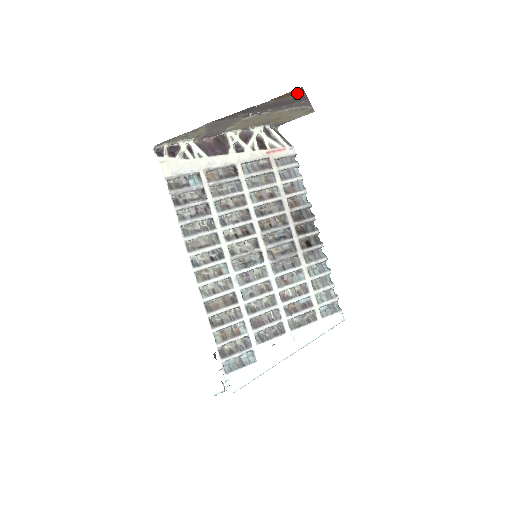
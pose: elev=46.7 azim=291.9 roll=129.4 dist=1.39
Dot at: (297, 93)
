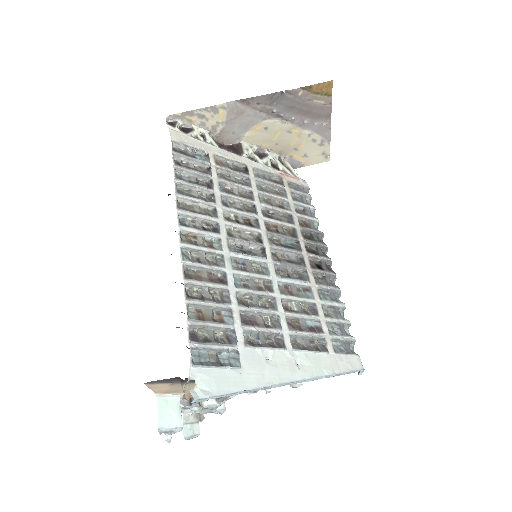
Dot at: (325, 94)
